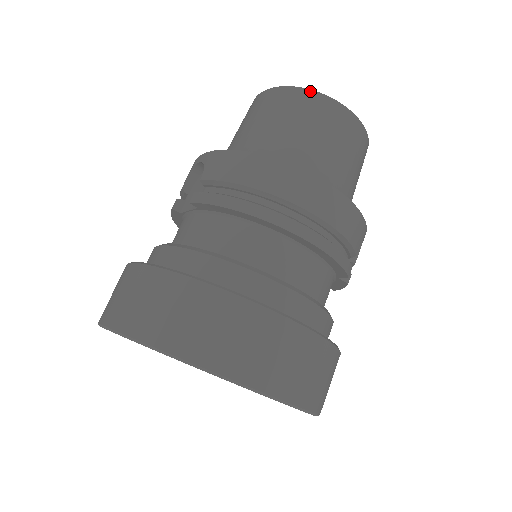
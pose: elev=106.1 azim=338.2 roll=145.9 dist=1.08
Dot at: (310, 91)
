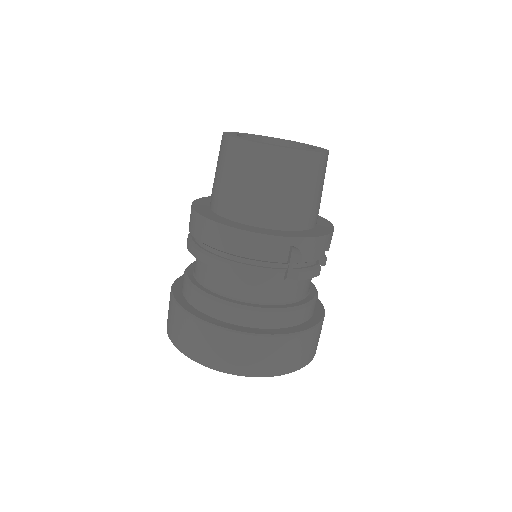
Dot at: (229, 137)
